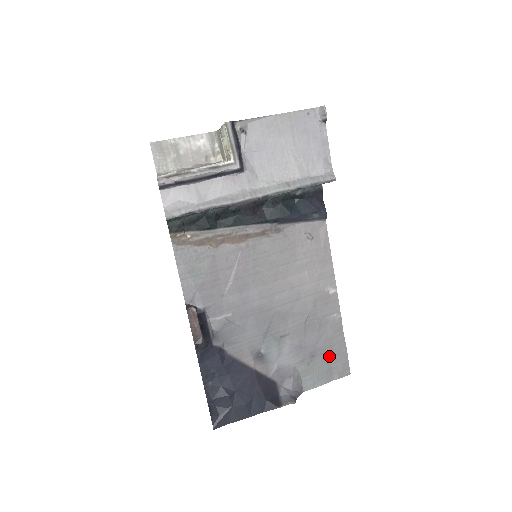
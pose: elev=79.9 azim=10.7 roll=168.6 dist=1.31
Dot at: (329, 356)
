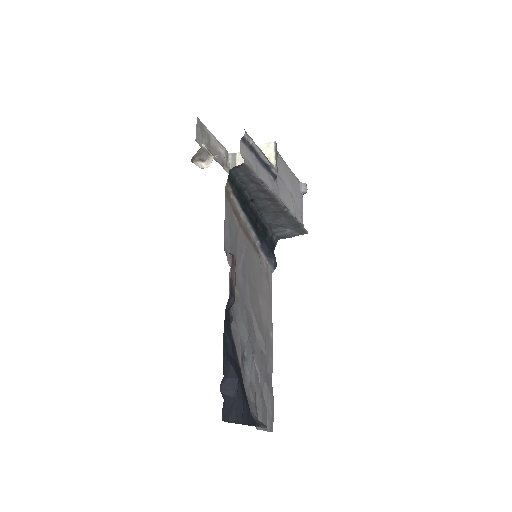
Dot at: (267, 400)
